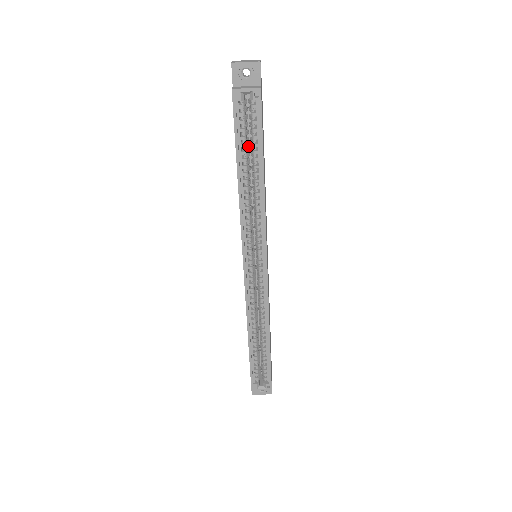
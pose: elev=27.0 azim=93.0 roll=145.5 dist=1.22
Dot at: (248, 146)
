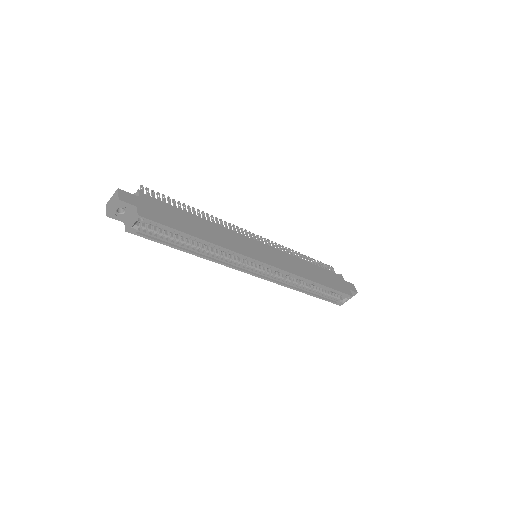
Dot at: (174, 234)
